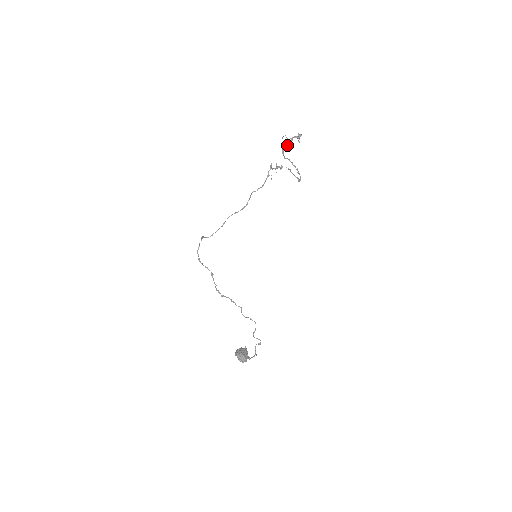
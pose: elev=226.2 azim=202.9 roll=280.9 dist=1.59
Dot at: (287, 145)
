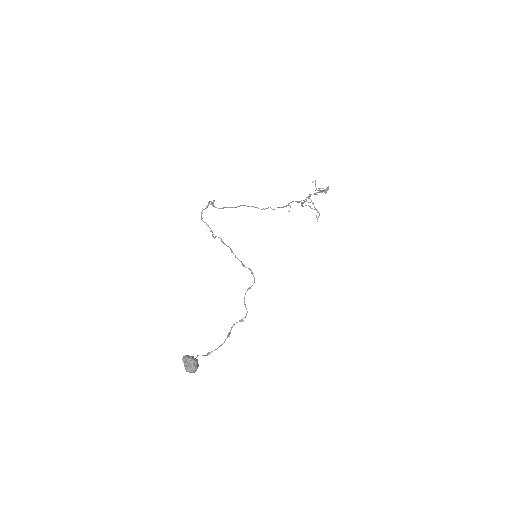
Dot at: occluded
